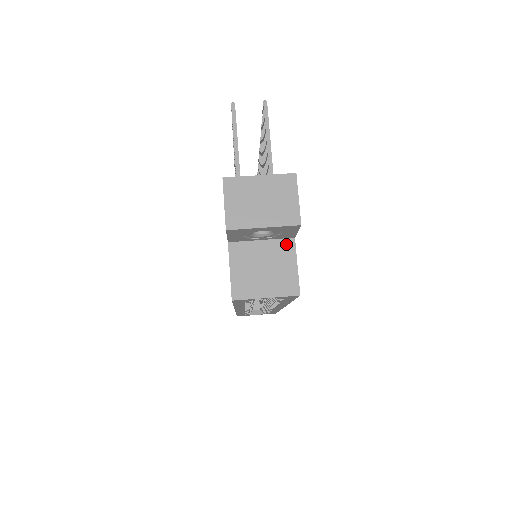
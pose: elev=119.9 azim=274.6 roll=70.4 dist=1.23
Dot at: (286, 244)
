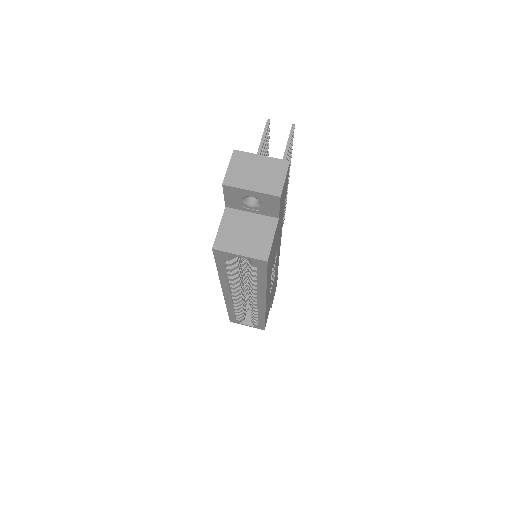
Dot at: (270, 221)
